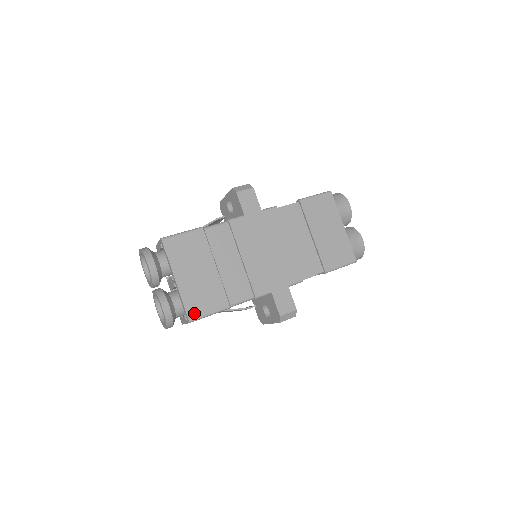
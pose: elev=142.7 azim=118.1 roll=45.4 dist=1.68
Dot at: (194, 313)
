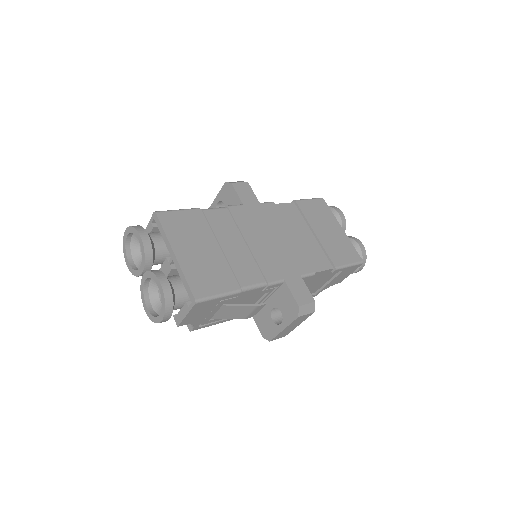
Dot at: (200, 292)
